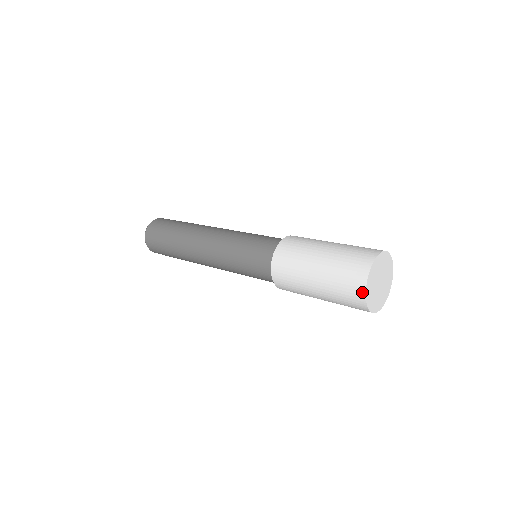
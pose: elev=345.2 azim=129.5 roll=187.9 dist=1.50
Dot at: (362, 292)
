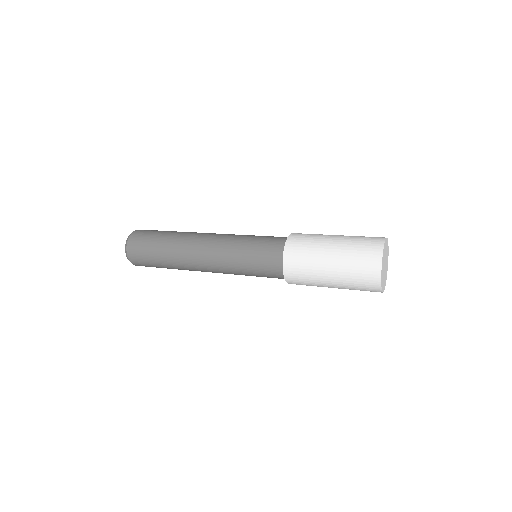
Dot at: (378, 265)
